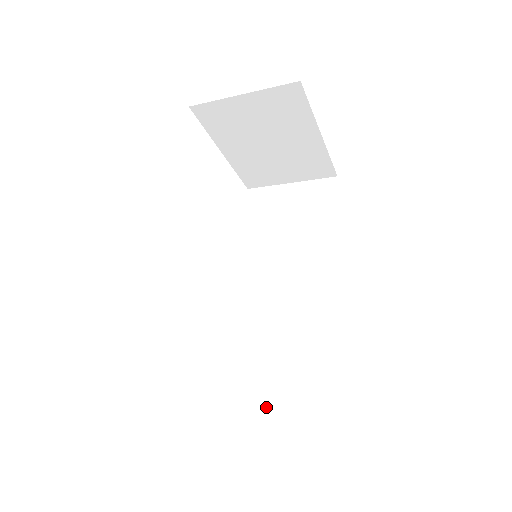
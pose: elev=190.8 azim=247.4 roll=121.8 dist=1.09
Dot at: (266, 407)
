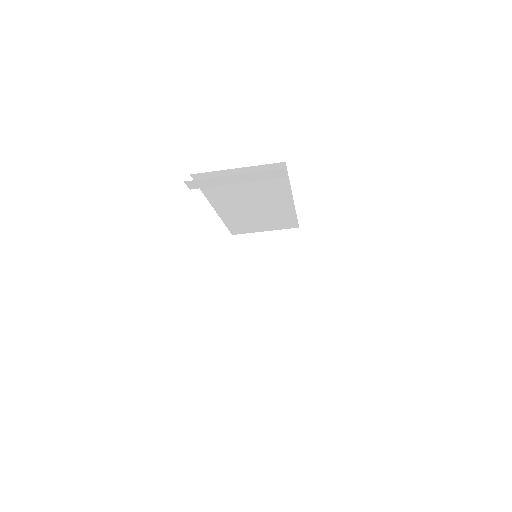
Dot at: occluded
